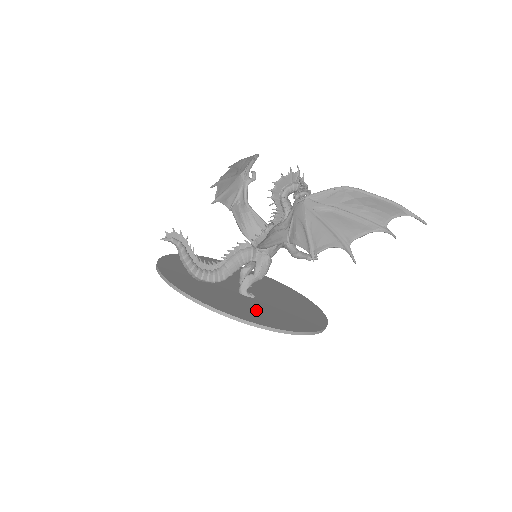
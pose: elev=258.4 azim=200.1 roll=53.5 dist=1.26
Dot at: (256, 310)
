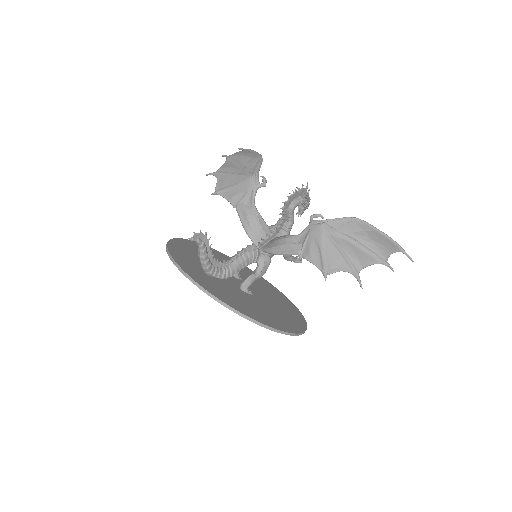
Dot at: (262, 310)
